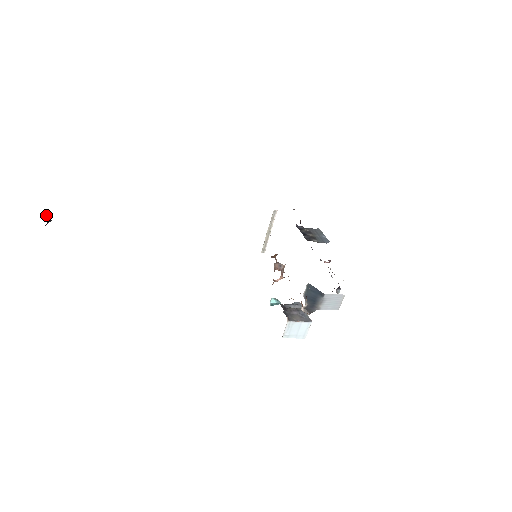
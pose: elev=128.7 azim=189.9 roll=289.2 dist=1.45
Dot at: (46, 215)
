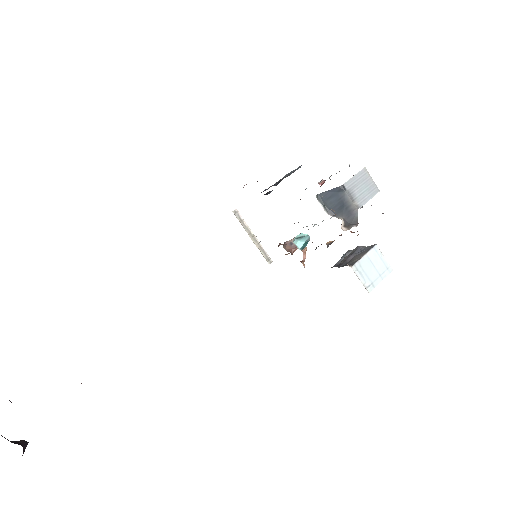
Dot at: (16, 441)
